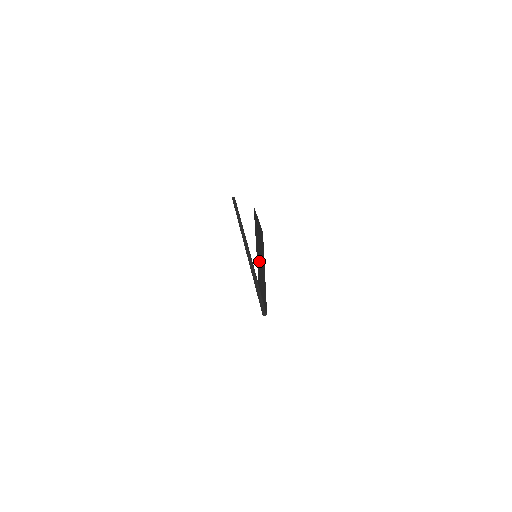
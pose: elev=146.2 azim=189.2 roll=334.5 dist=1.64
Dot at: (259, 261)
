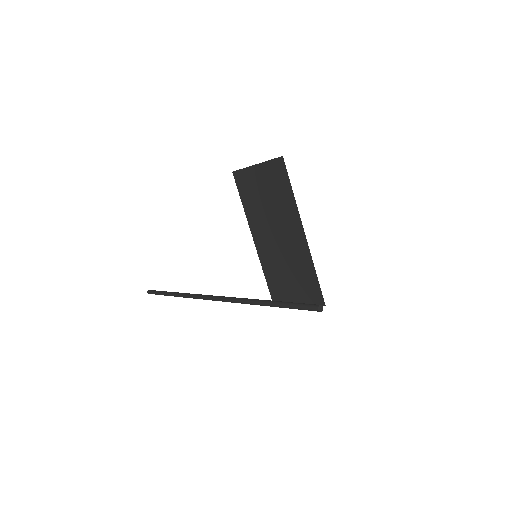
Dot at: (271, 244)
